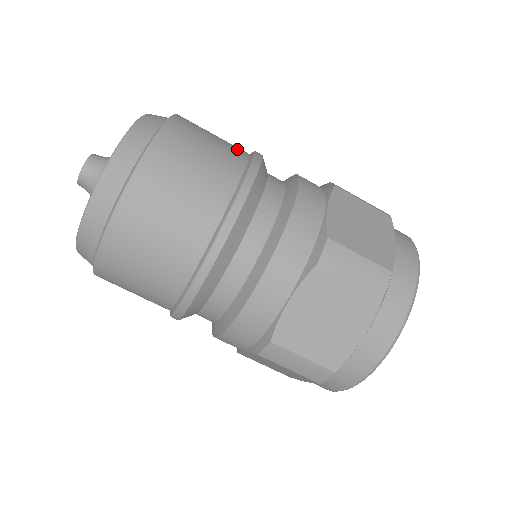
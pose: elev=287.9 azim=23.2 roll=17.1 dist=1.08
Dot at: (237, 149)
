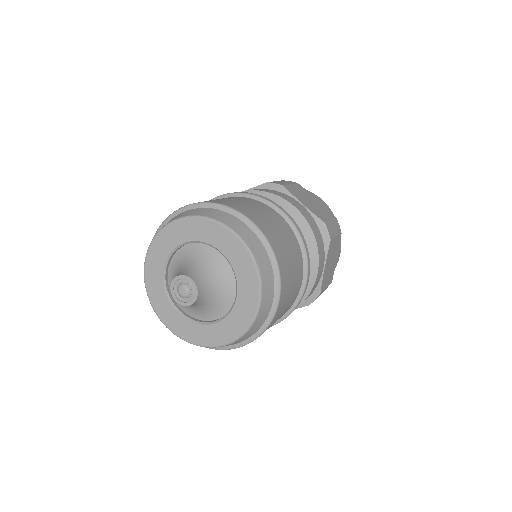
Dot at: (299, 257)
